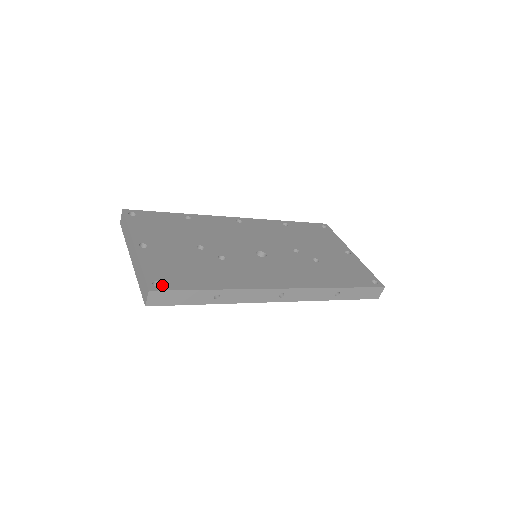
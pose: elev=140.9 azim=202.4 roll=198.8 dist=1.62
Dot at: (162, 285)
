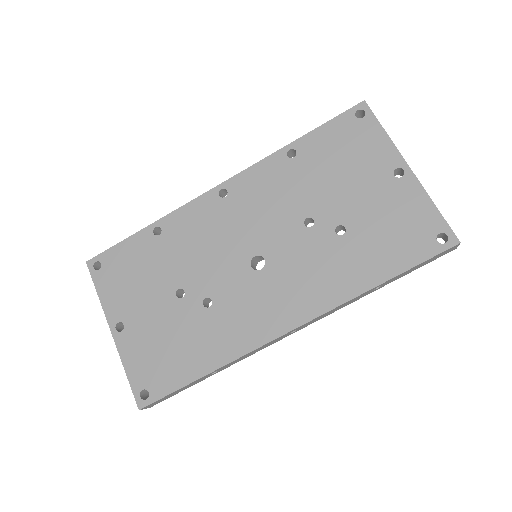
Dot at: (149, 394)
